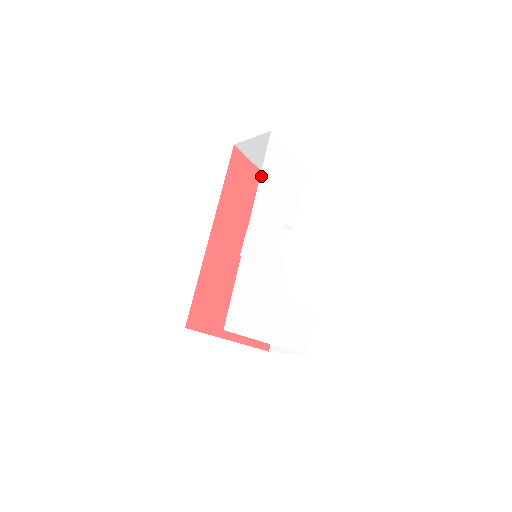
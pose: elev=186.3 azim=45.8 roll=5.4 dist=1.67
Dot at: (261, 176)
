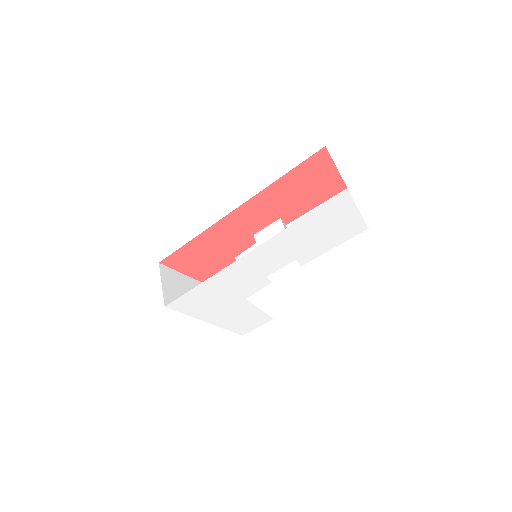
Dot at: (296, 223)
